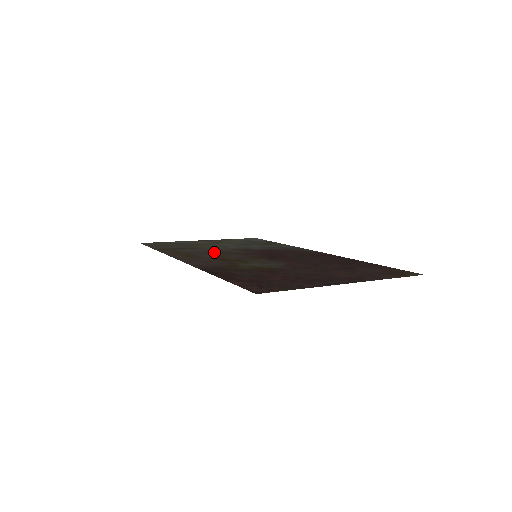
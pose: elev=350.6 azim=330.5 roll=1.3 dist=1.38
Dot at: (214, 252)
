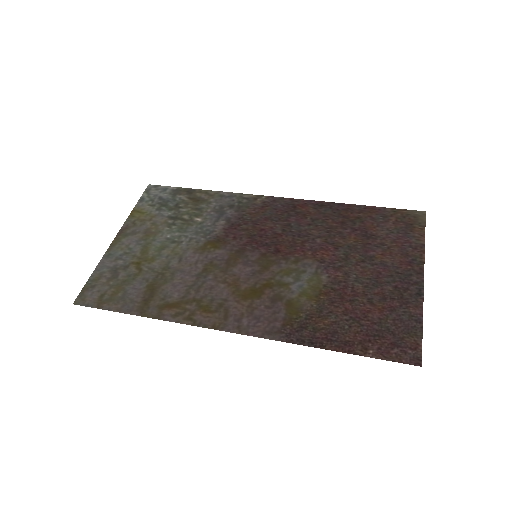
Dot at: (205, 275)
